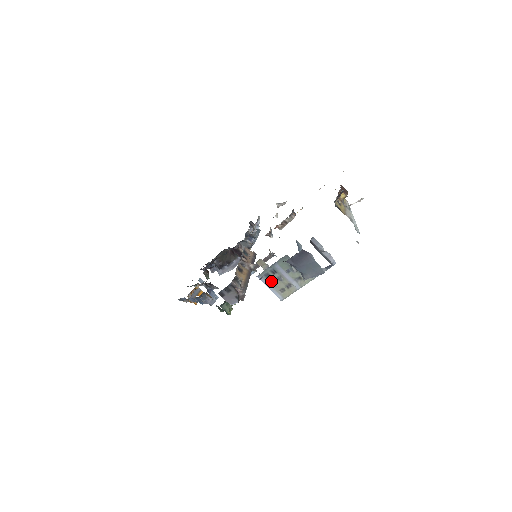
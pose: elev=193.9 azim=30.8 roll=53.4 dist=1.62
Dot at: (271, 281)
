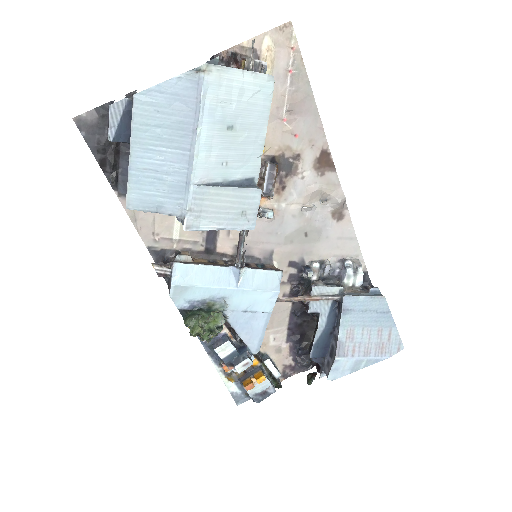
Dot at: occluded
